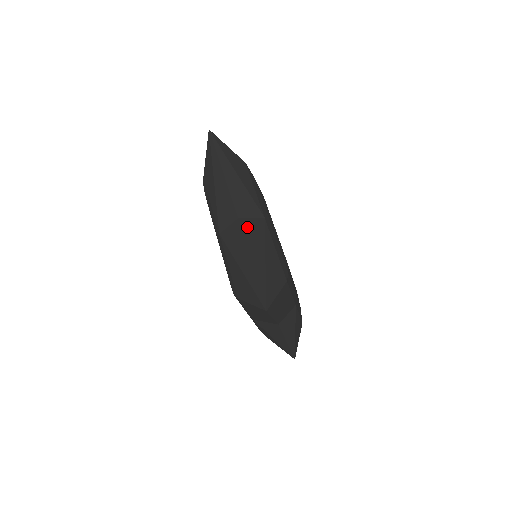
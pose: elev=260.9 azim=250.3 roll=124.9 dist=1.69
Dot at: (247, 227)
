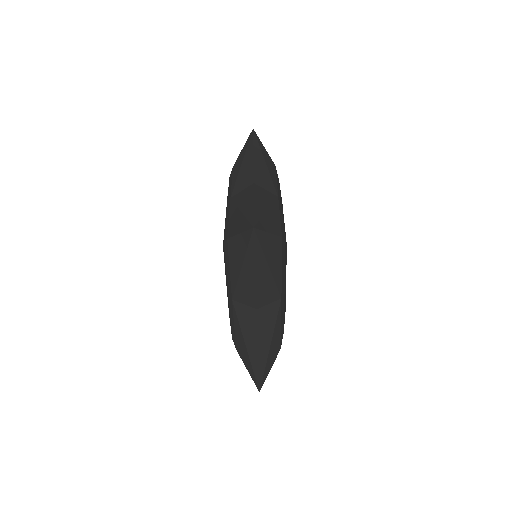
Dot at: (259, 190)
